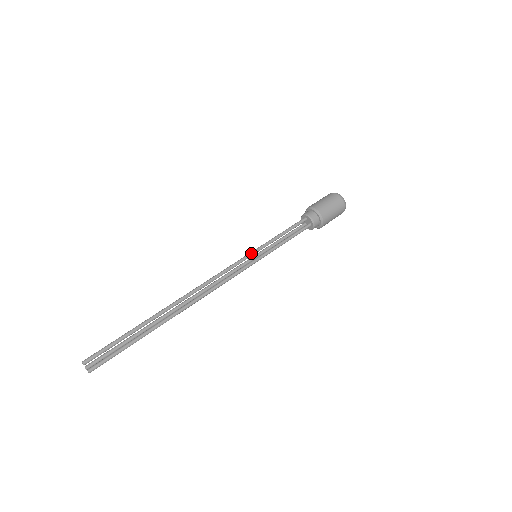
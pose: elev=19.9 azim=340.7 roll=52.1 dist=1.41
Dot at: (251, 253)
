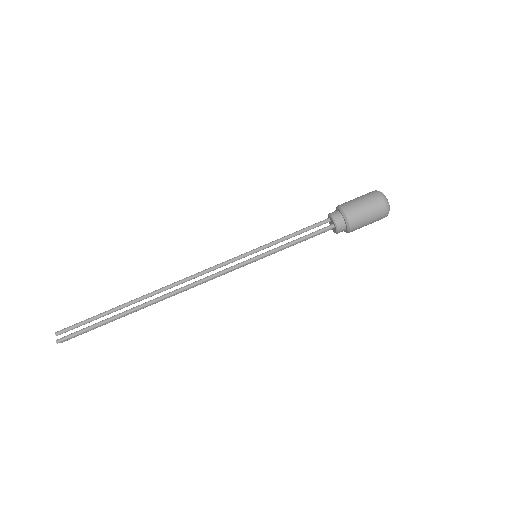
Dot at: occluded
